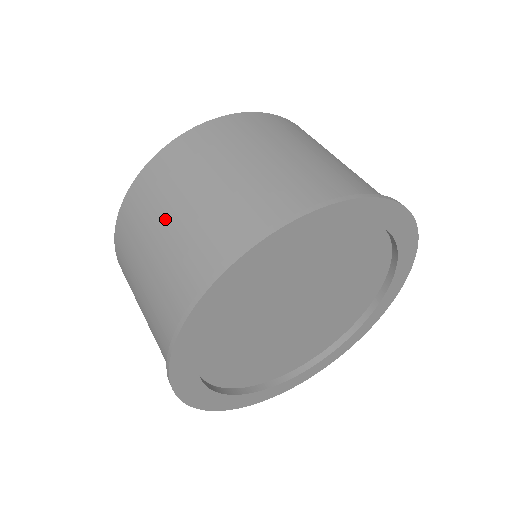
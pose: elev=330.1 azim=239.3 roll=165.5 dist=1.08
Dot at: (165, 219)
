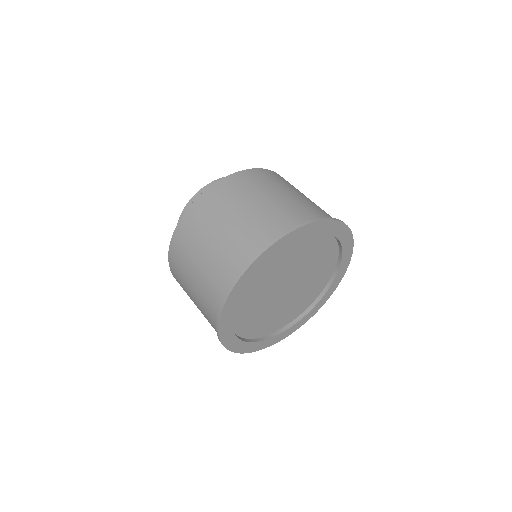
Dot at: (215, 230)
